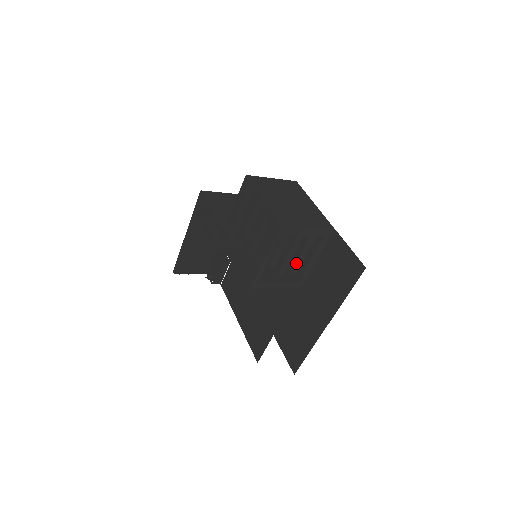
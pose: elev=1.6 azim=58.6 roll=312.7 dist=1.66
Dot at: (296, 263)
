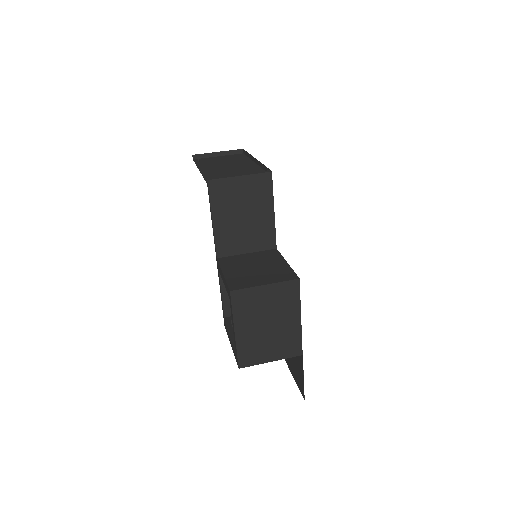
Dot at: occluded
